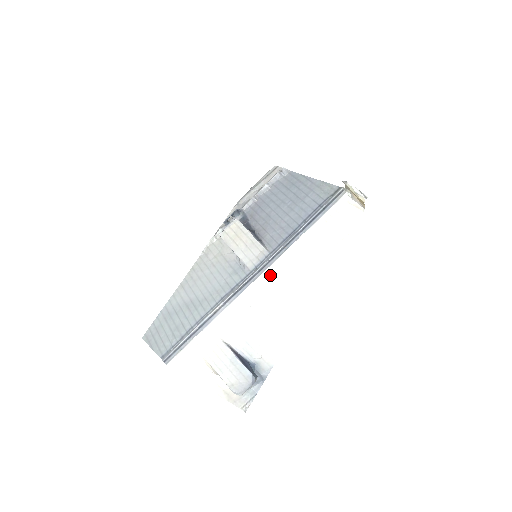
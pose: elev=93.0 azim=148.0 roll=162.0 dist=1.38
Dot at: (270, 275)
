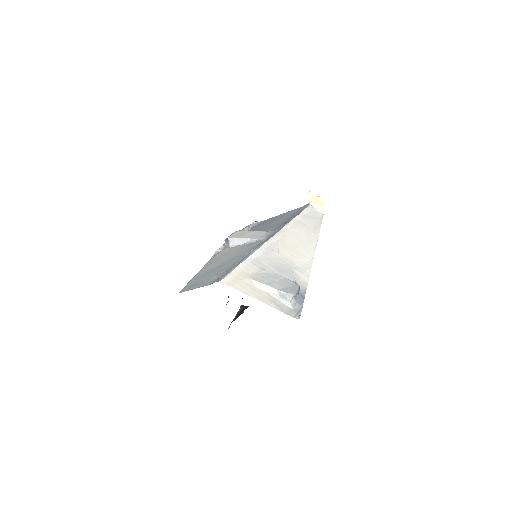
Dot at: (281, 236)
